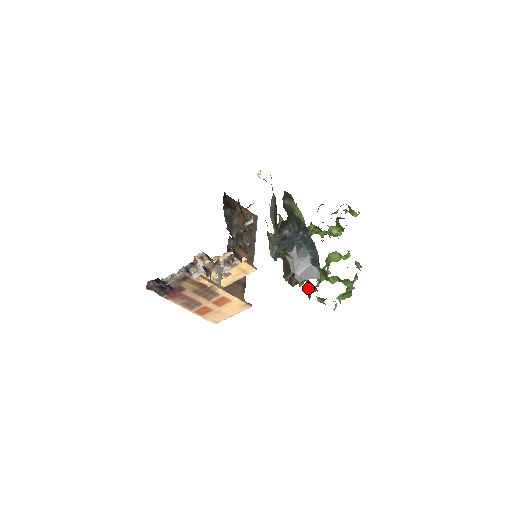
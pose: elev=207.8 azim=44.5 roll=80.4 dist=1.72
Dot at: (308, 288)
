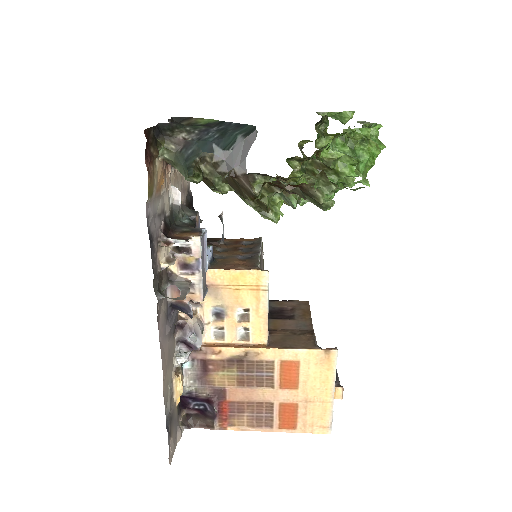
Dot at: (319, 207)
